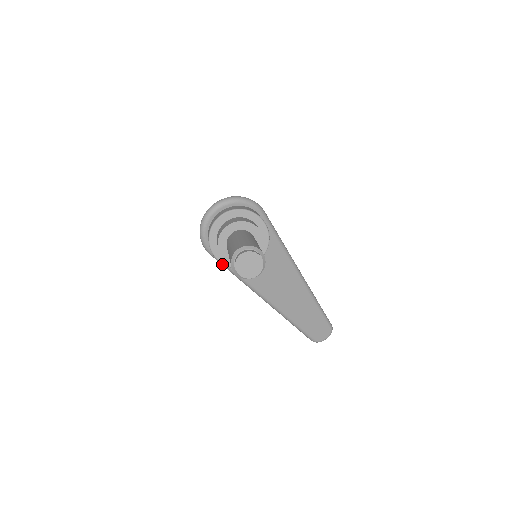
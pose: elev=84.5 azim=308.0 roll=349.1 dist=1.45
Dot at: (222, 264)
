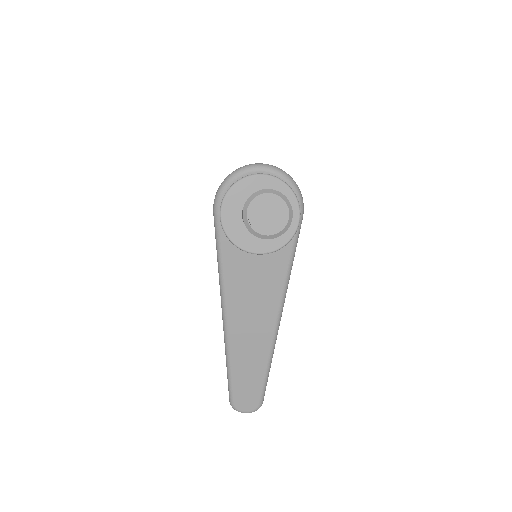
Dot at: (216, 234)
